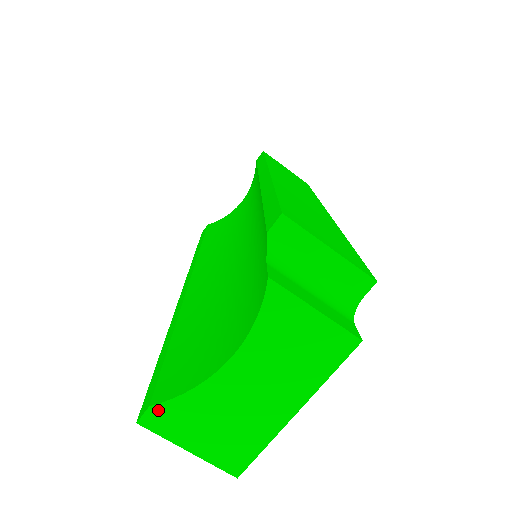
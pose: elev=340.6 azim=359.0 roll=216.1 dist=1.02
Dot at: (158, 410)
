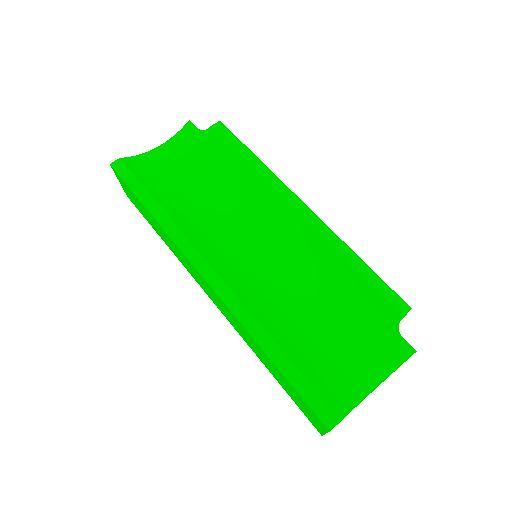
Dot at: occluded
